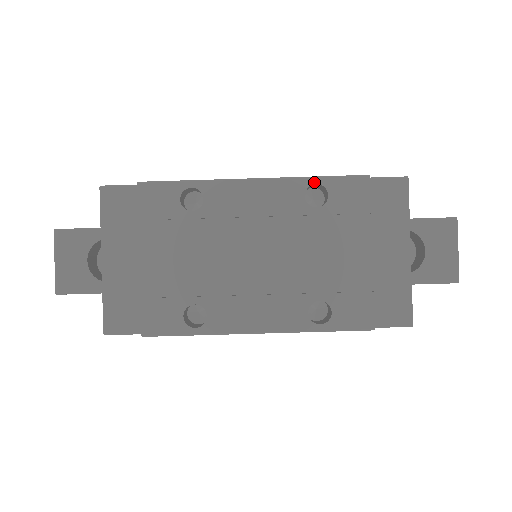
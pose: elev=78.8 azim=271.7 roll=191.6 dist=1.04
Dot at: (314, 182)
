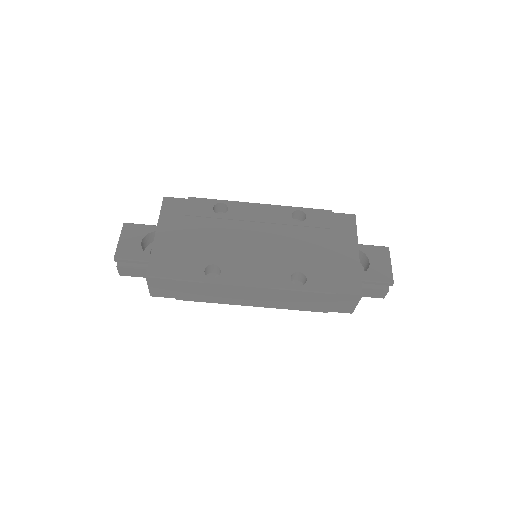
Dot at: (298, 209)
